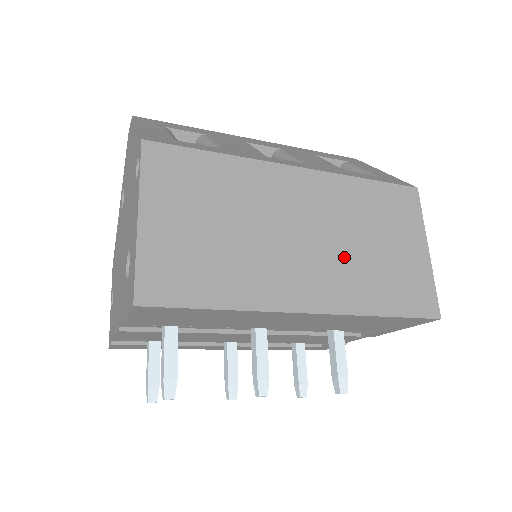
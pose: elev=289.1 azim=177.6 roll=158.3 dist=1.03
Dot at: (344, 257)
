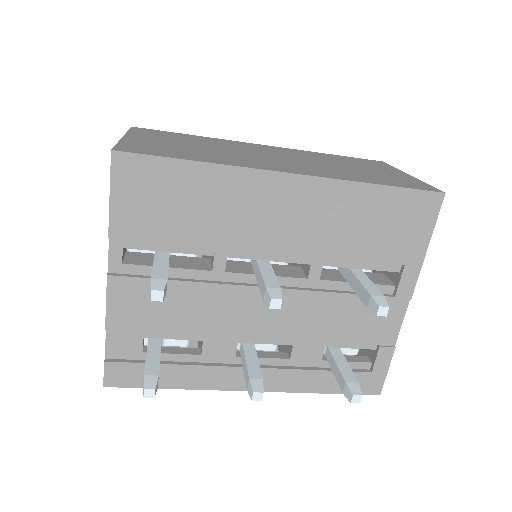
Dot at: (320, 166)
